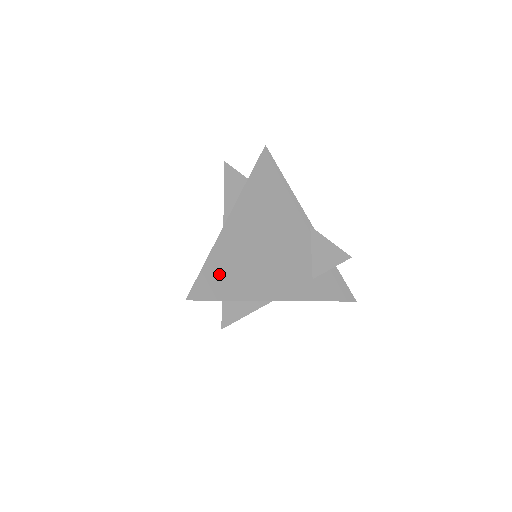
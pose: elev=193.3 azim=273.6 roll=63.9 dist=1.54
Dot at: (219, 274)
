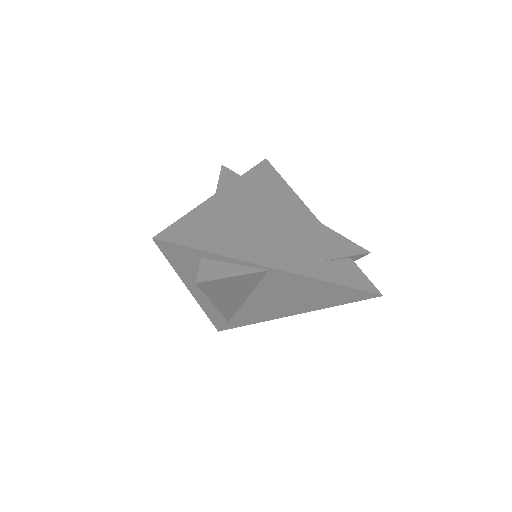
Dot at: (199, 229)
